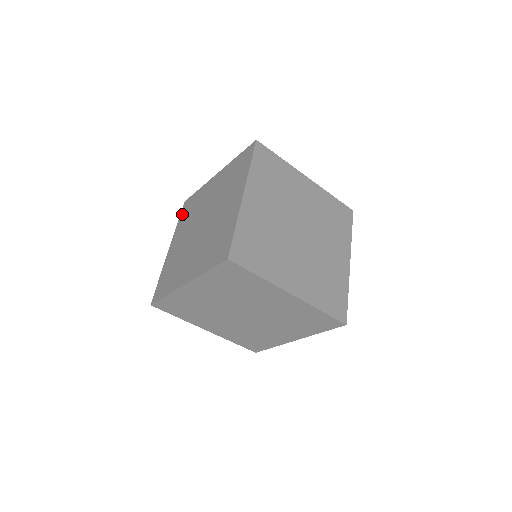
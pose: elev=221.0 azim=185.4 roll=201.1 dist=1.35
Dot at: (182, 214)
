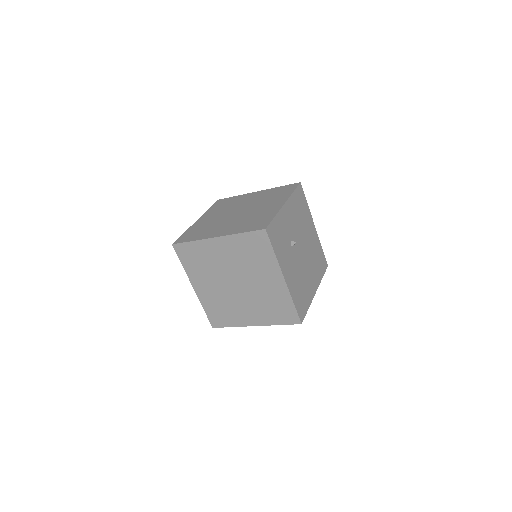
Dot at: occluded
